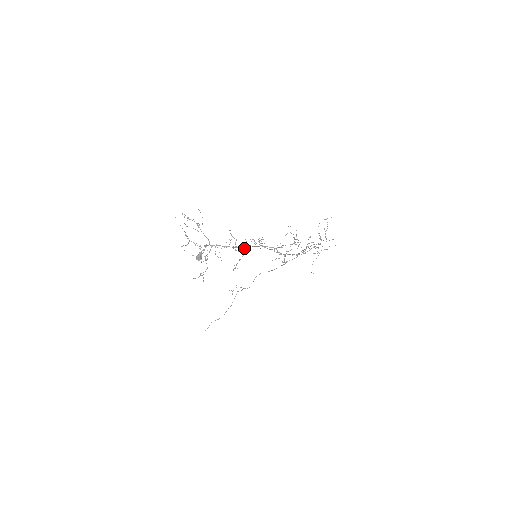
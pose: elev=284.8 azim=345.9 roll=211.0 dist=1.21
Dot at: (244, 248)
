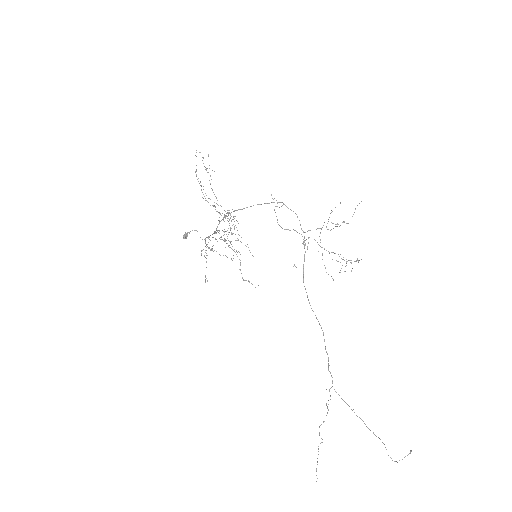
Dot at: occluded
